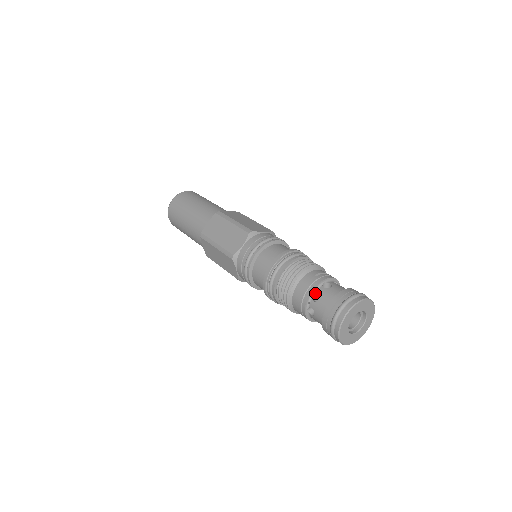
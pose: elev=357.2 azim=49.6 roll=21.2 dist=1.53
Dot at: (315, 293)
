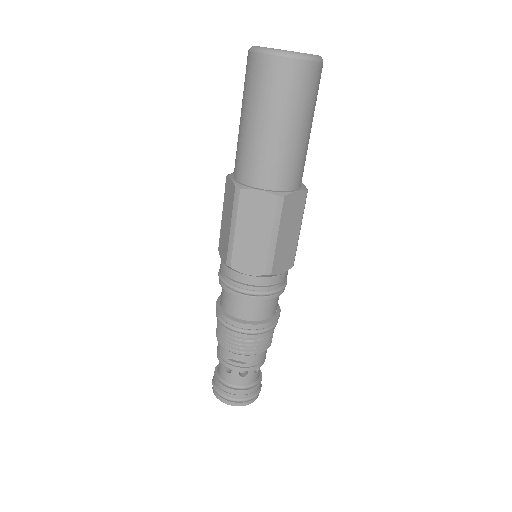
Dot at: occluded
